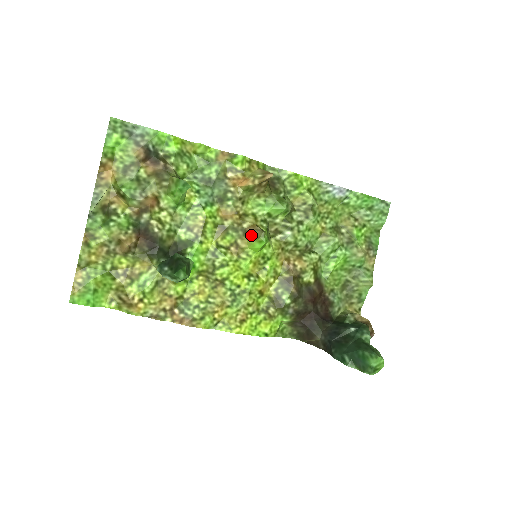
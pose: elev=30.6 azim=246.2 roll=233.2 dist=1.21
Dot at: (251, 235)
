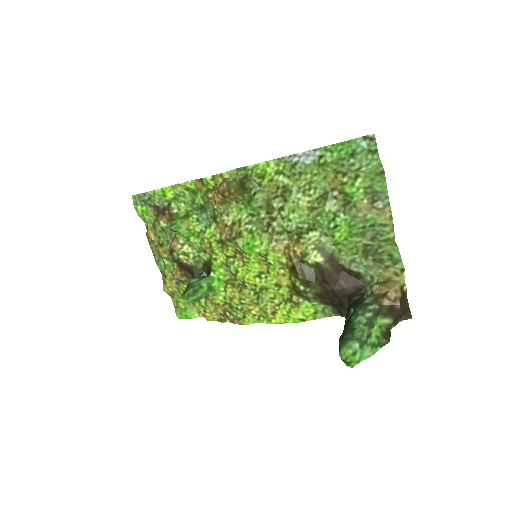
Dot at: occluded
